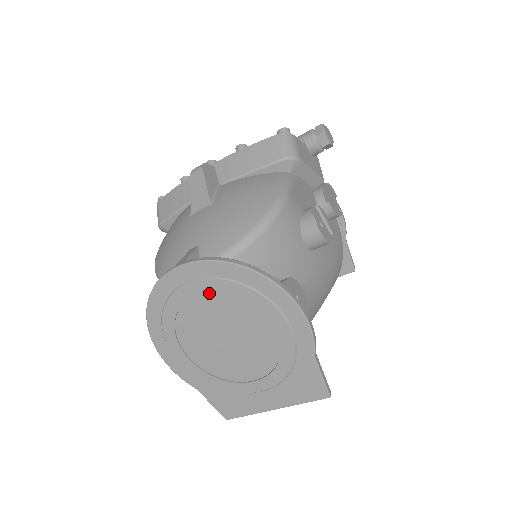
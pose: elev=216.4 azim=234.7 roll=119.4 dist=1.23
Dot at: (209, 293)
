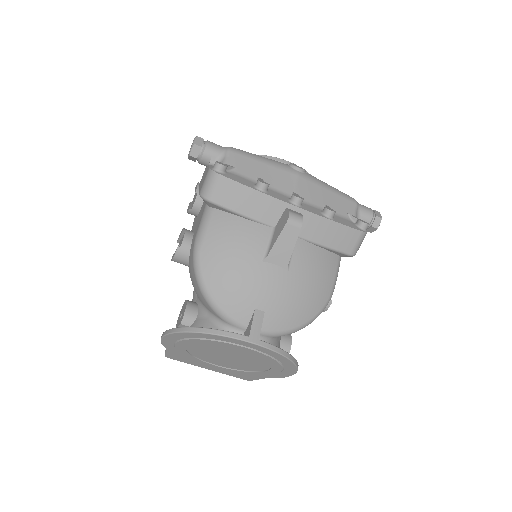
Dot at: (253, 353)
